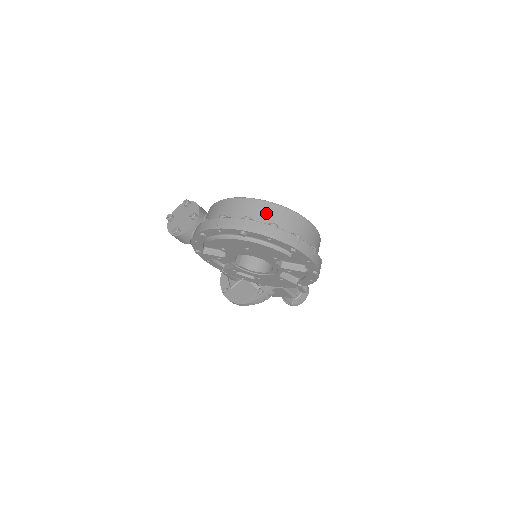
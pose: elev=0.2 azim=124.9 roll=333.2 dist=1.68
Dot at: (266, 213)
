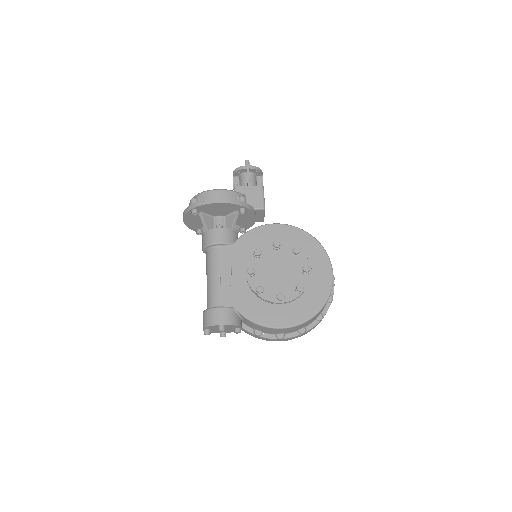
Dot at: occluded
